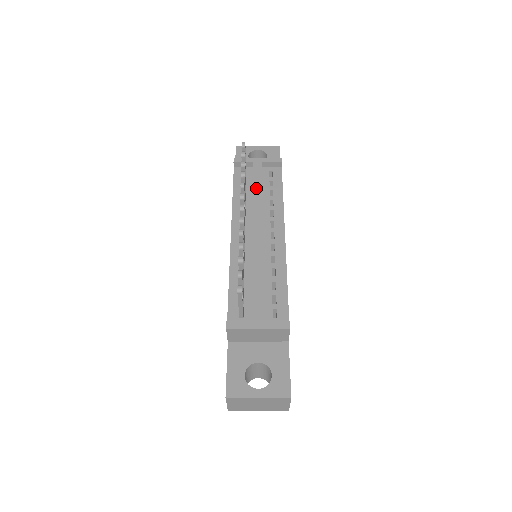
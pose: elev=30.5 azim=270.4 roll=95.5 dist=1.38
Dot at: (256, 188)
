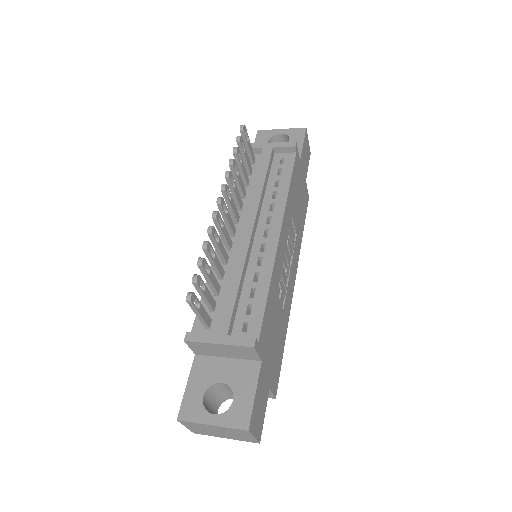
Dot at: (258, 178)
